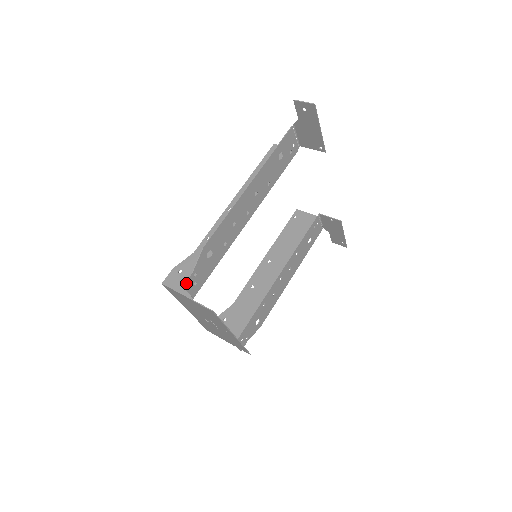
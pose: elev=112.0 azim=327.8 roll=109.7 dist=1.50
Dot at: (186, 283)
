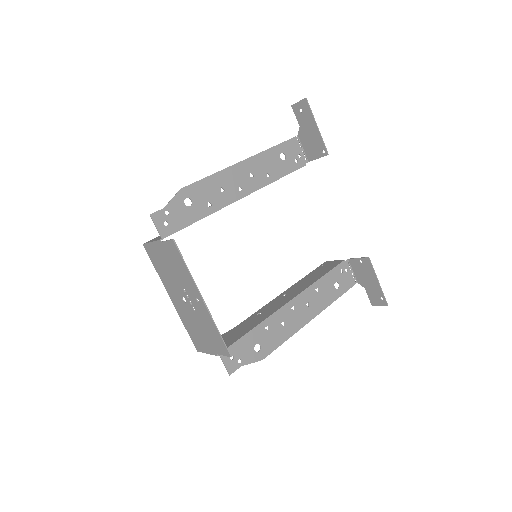
Dot at: (155, 214)
